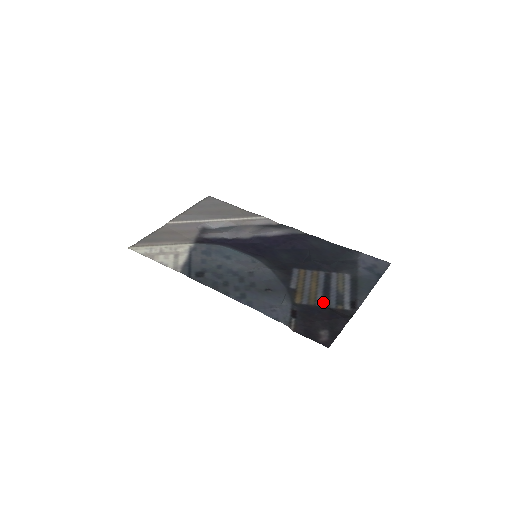
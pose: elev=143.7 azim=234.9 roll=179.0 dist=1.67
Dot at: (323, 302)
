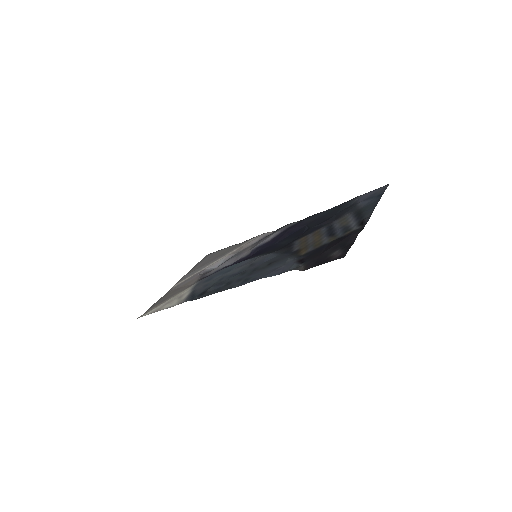
Dot at: (329, 240)
